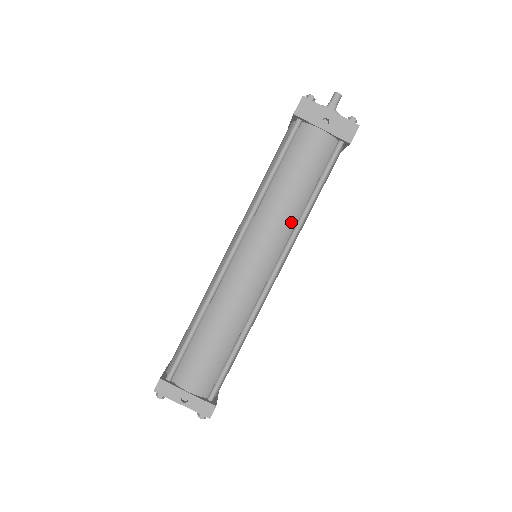
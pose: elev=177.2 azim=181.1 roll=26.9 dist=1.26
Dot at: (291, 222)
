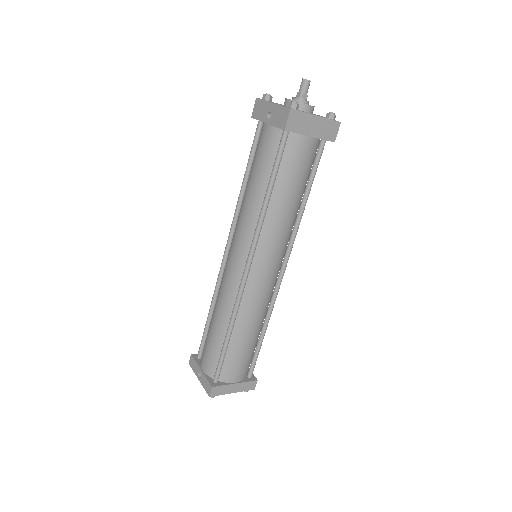
Dot at: (254, 220)
